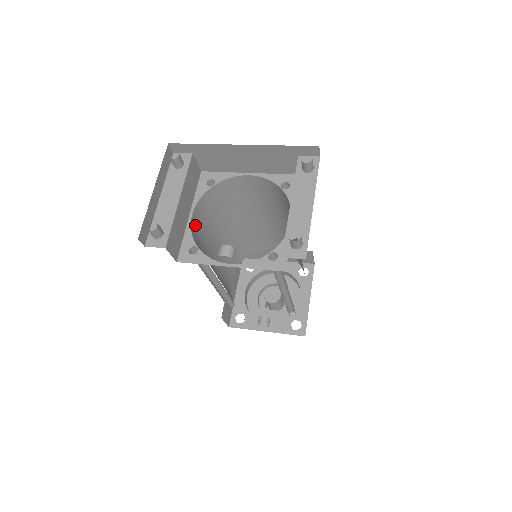
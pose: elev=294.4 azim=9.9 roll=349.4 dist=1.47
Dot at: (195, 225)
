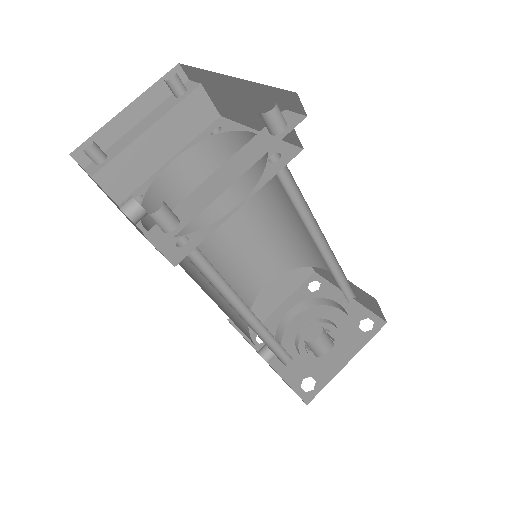
Dot at: (177, 177)
